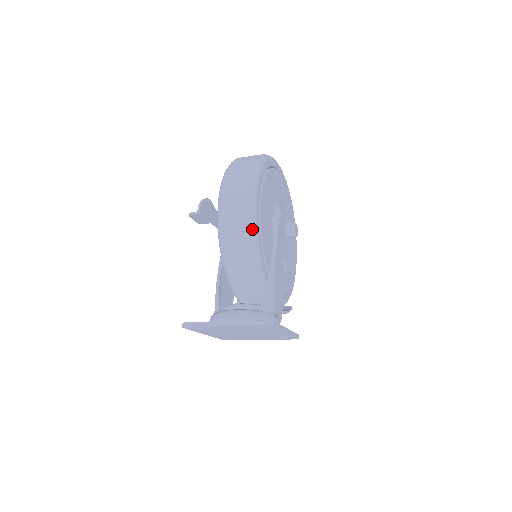
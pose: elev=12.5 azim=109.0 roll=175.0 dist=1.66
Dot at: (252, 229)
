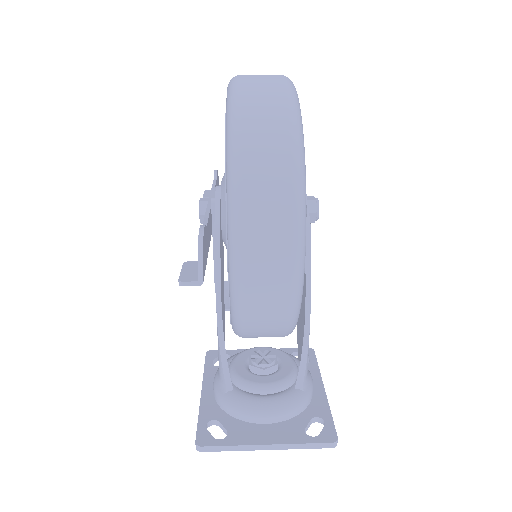
Dot at: (297, 298)
